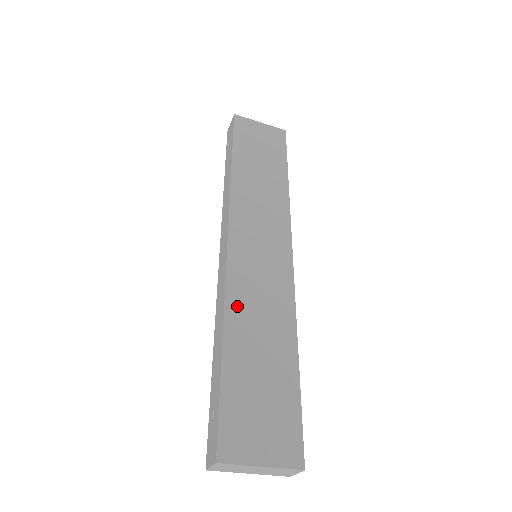
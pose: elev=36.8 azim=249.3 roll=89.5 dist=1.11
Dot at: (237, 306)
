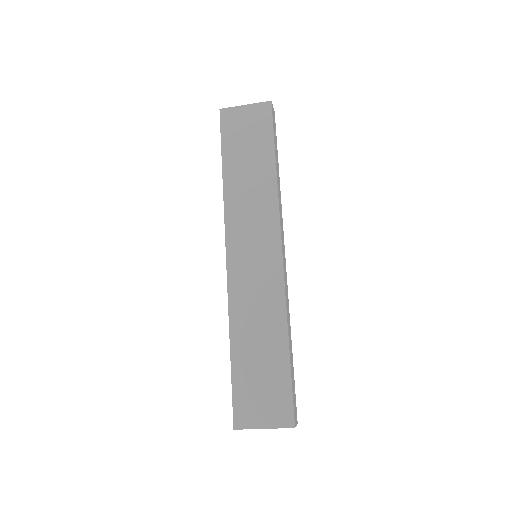
Dot at: (238, 314)
